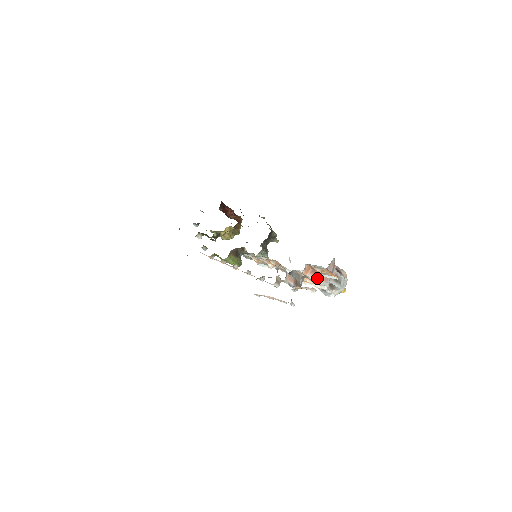
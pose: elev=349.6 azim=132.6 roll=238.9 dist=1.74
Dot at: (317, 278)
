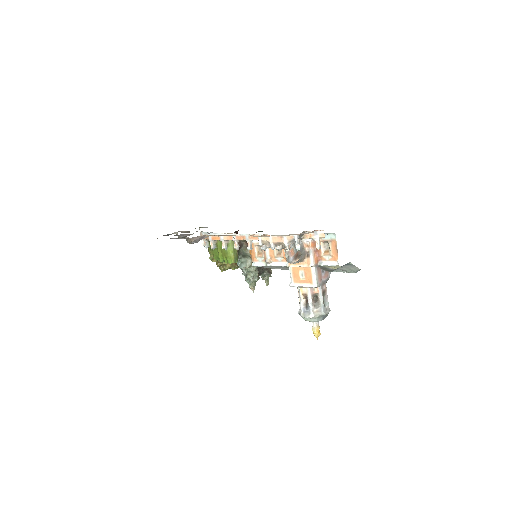
Dot at: (316, 264)
